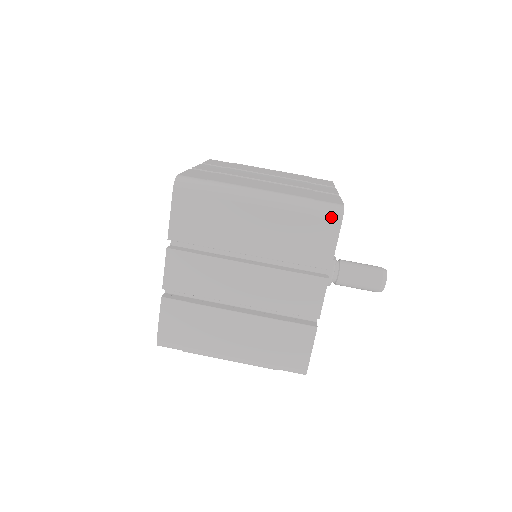
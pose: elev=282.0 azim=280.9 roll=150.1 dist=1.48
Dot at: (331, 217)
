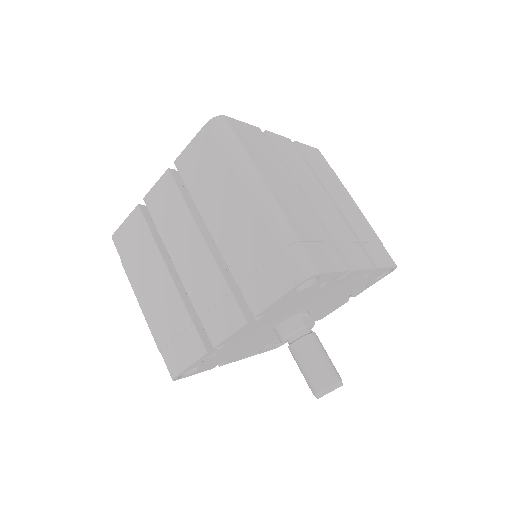
Dot at: (293, 270)
